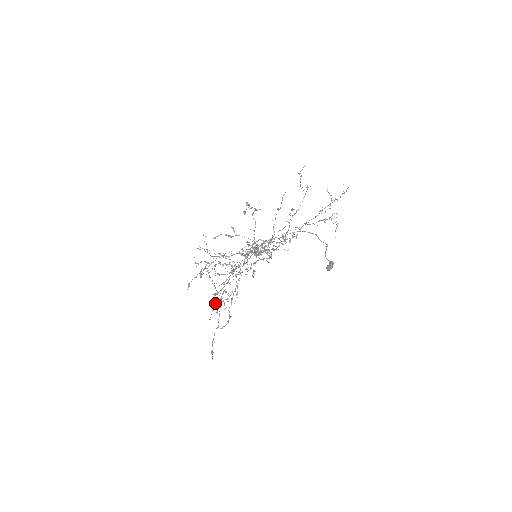
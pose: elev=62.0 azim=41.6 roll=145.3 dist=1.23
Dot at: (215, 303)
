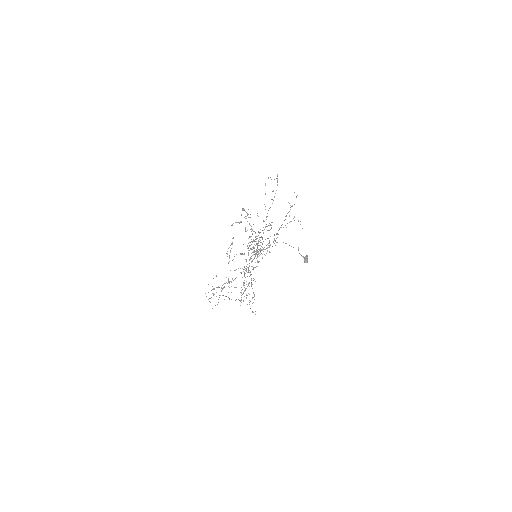
Dot at: occluded
